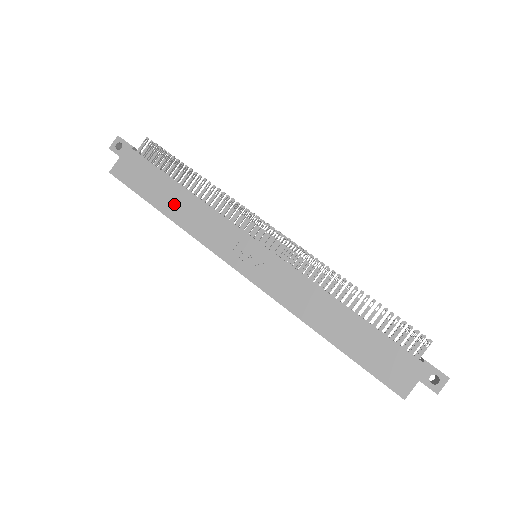
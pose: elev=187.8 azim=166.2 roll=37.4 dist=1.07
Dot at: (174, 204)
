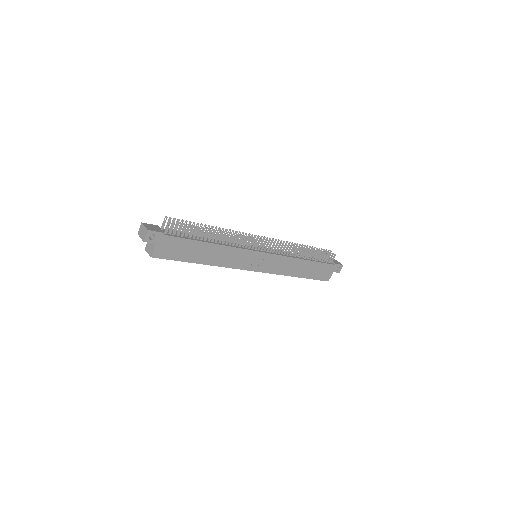
Dot at: (207, 256)
